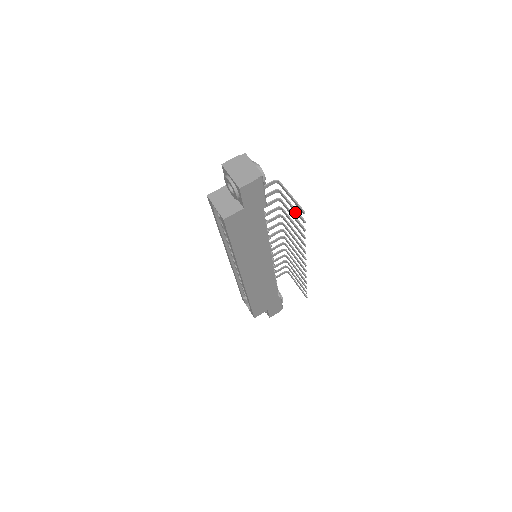
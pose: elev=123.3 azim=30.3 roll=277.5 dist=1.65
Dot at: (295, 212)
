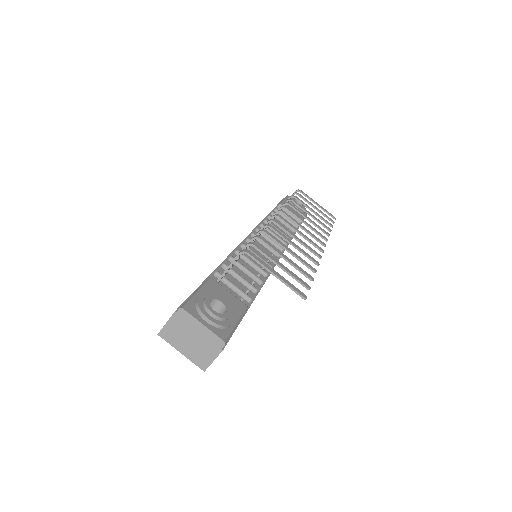
Dot at: (289, 273)
